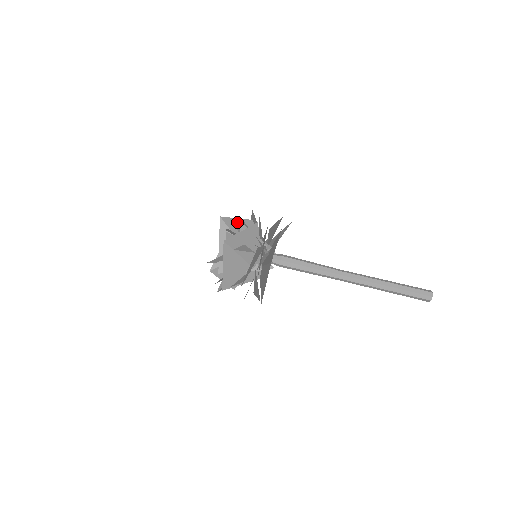
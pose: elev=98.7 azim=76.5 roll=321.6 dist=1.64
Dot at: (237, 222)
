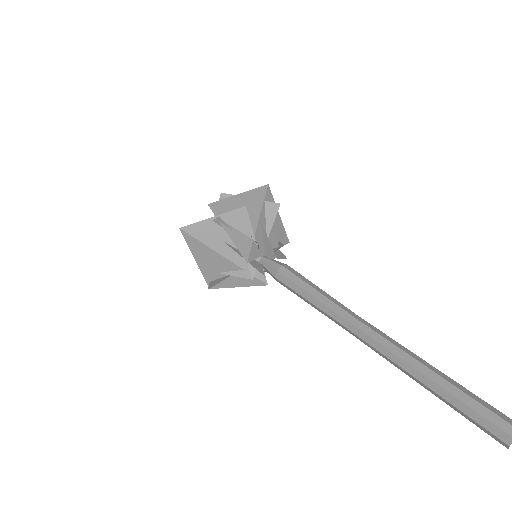
Dot at: occluded
